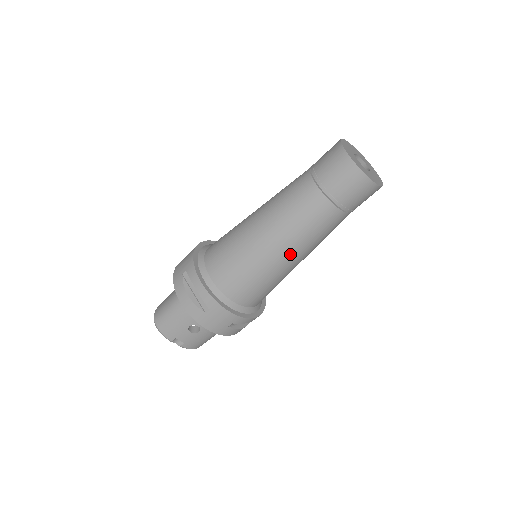
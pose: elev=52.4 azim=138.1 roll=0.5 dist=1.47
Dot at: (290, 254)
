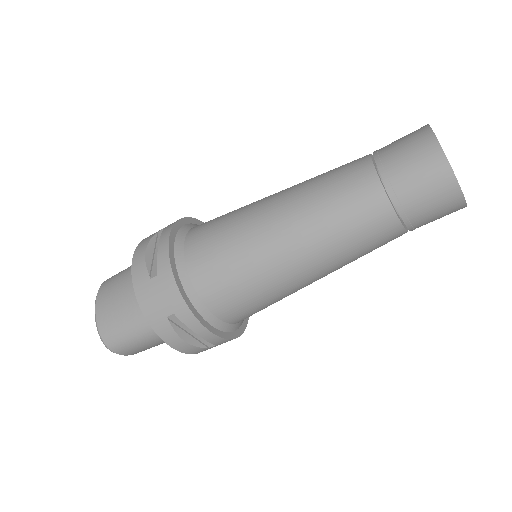
Dot at: occluded
